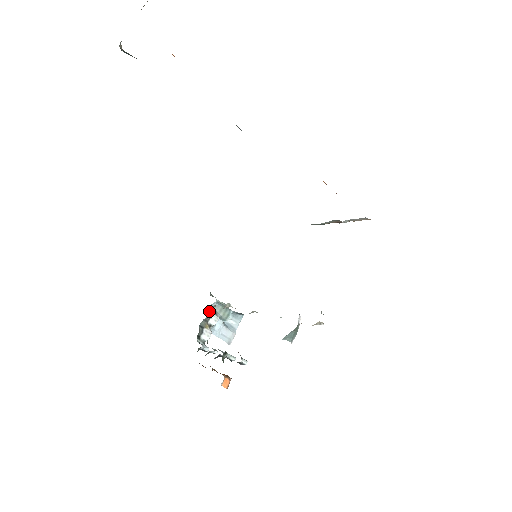
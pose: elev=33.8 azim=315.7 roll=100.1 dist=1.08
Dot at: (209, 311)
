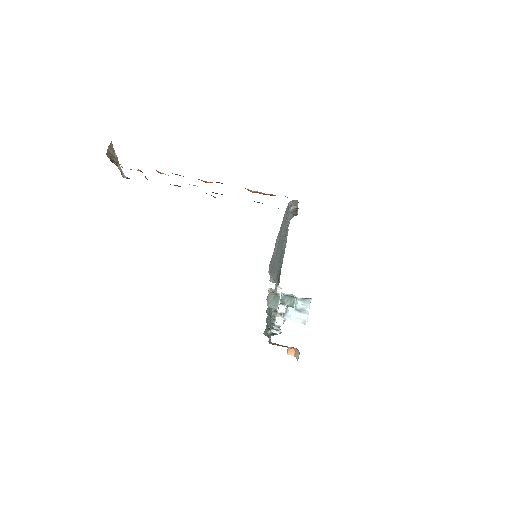
Dot at: occluded
